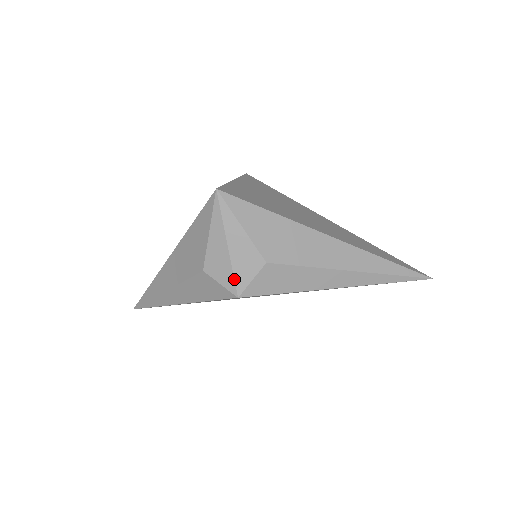
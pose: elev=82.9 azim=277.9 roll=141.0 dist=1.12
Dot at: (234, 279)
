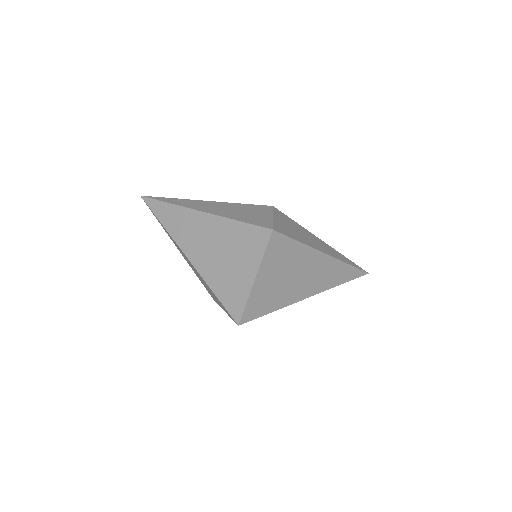
Dot at: occluded
